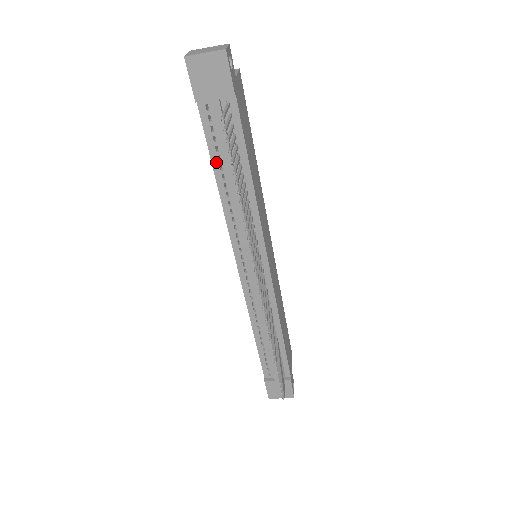
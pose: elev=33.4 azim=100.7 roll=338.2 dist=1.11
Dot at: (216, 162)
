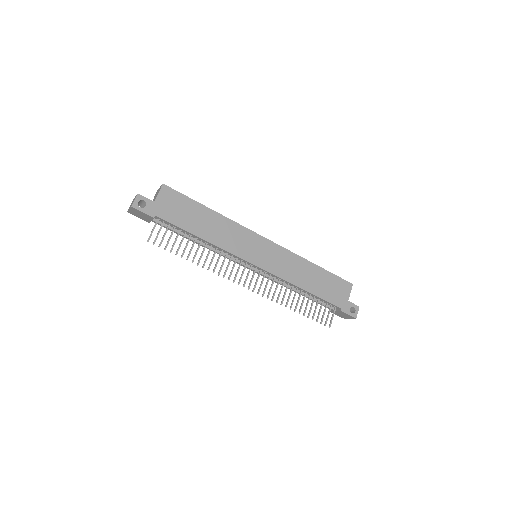
Dot at: occluded
